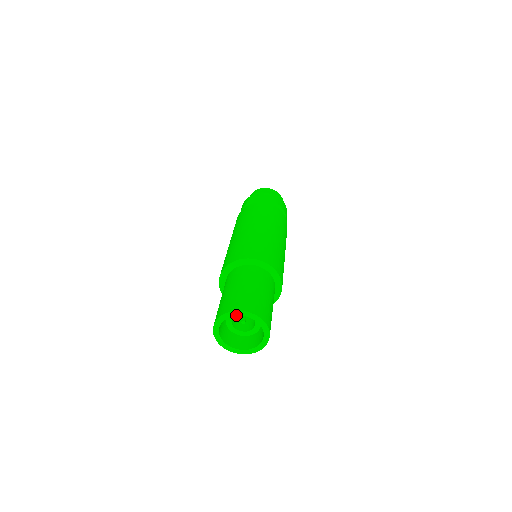
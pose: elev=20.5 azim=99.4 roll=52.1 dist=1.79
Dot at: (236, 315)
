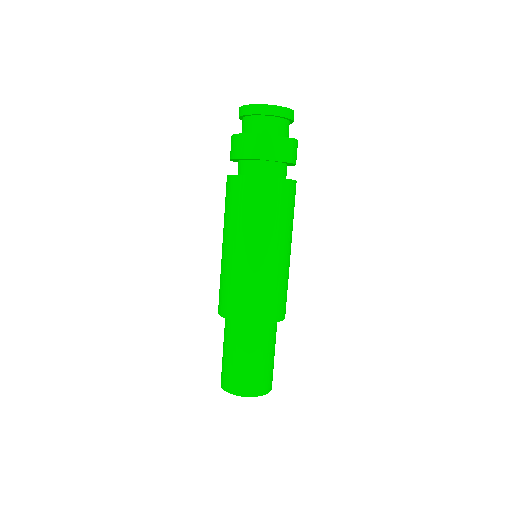
Dot at: (252, 395)
